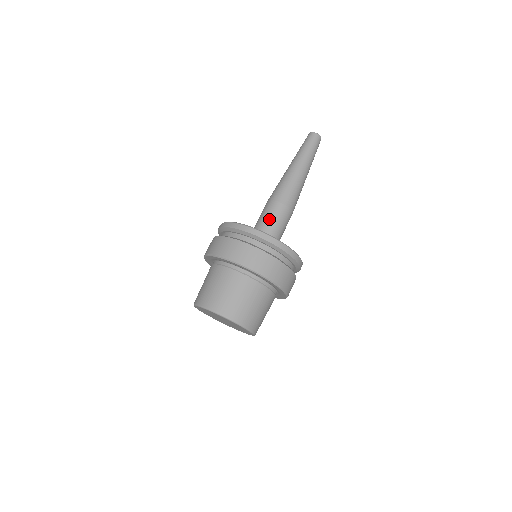
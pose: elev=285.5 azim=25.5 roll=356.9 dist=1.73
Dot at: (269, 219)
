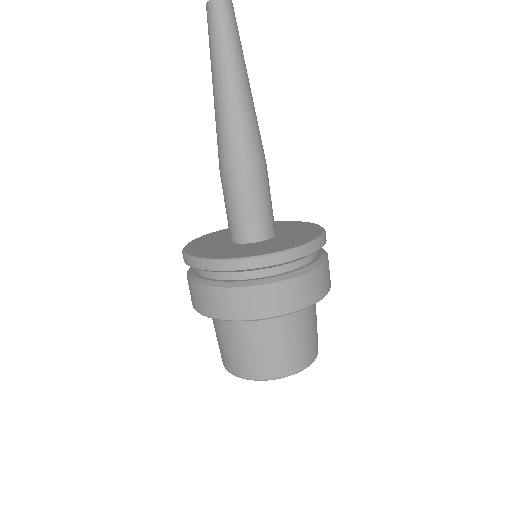
Dot at: (252, 204)
